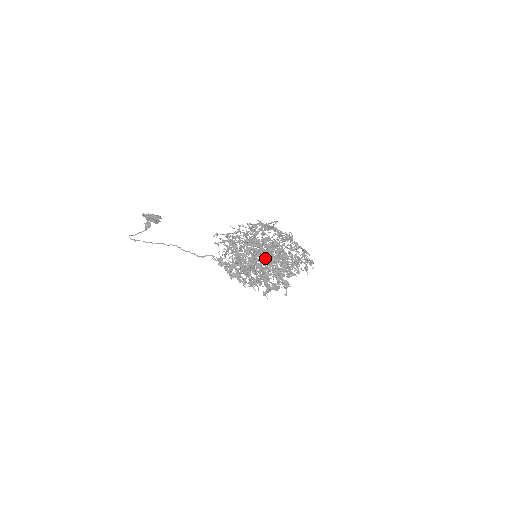
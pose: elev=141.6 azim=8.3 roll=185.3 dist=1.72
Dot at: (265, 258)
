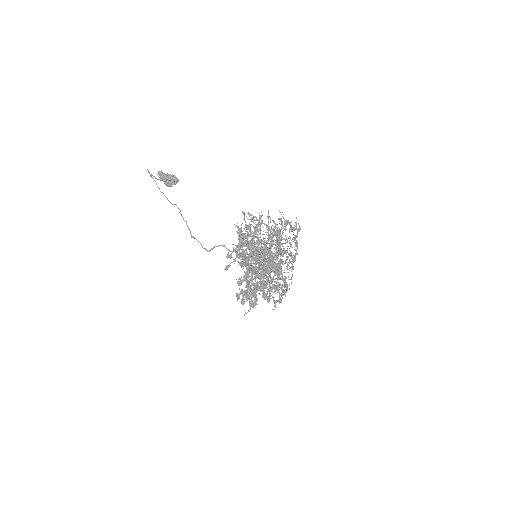
Dot at: (273, 256)
